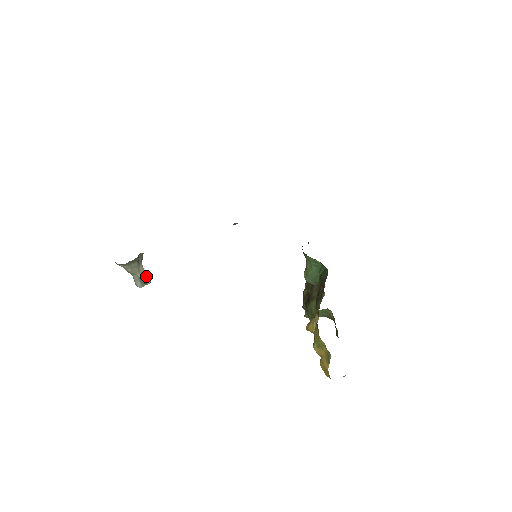
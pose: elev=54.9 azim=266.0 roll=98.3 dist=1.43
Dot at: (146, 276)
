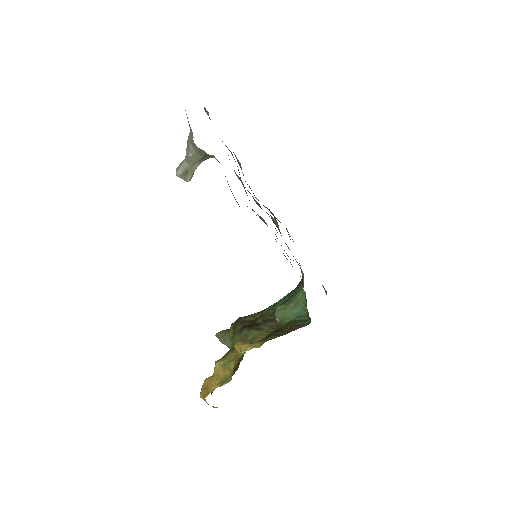
Dot at: (193, 174)
